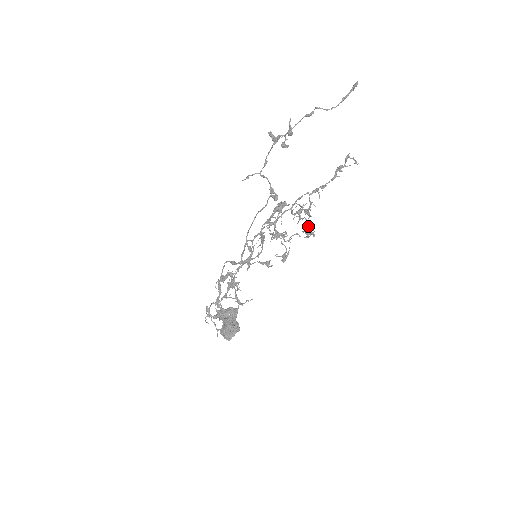
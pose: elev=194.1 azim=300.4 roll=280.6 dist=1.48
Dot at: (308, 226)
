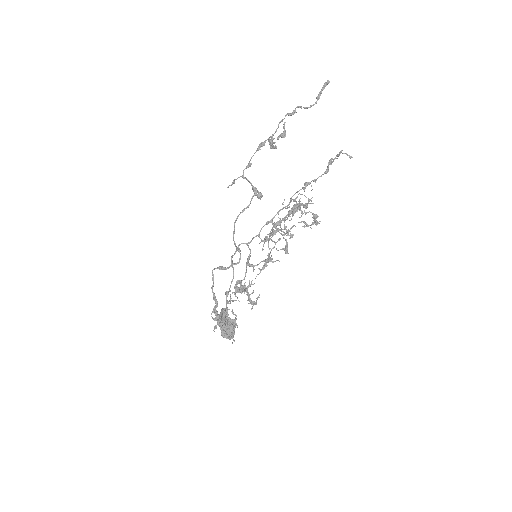
Dot at: (315, 218)
